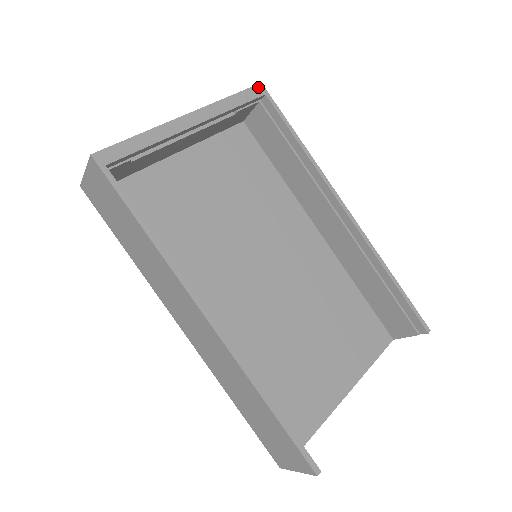
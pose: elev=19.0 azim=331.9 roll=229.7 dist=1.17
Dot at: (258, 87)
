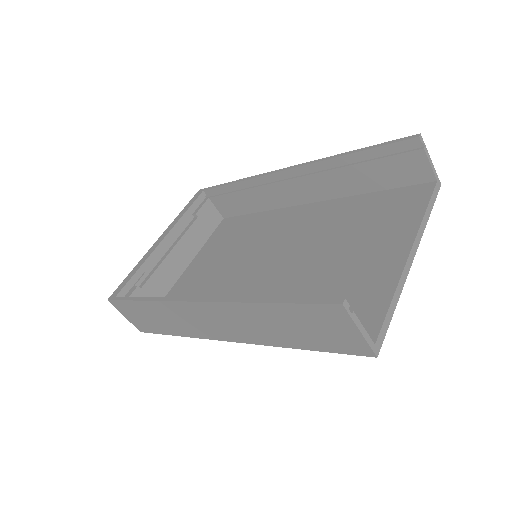
Dot at: (197, 193)
